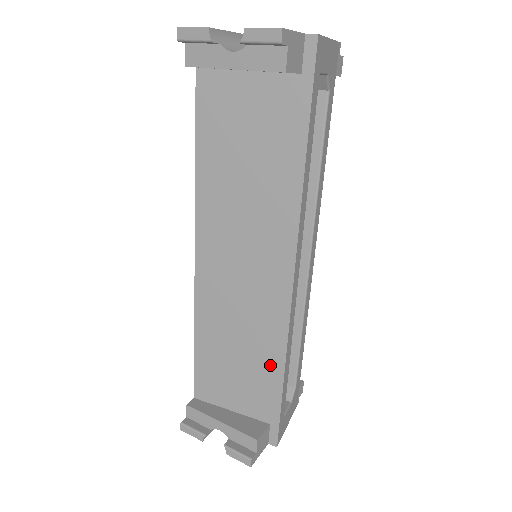
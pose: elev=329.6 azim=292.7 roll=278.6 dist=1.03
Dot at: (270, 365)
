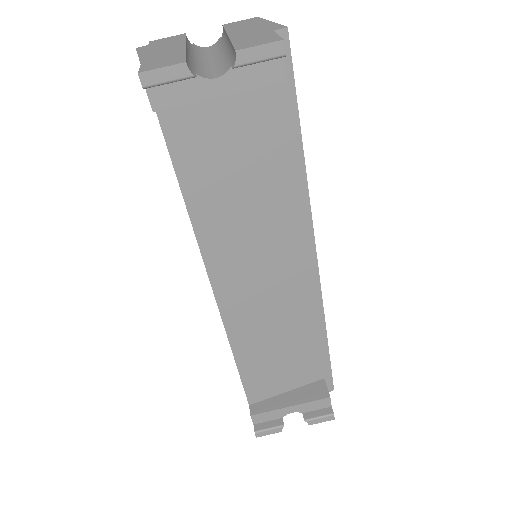
Dot at: (313, 336)
